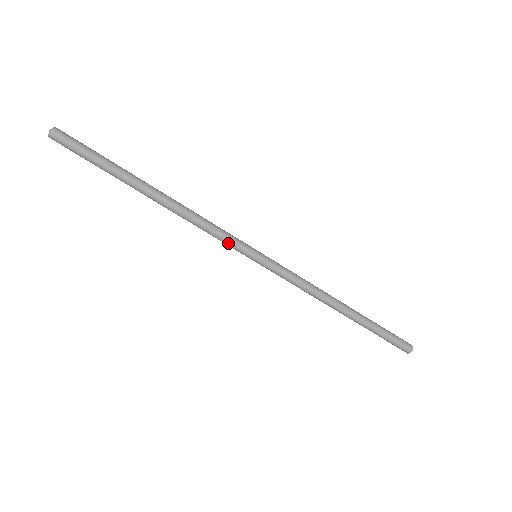
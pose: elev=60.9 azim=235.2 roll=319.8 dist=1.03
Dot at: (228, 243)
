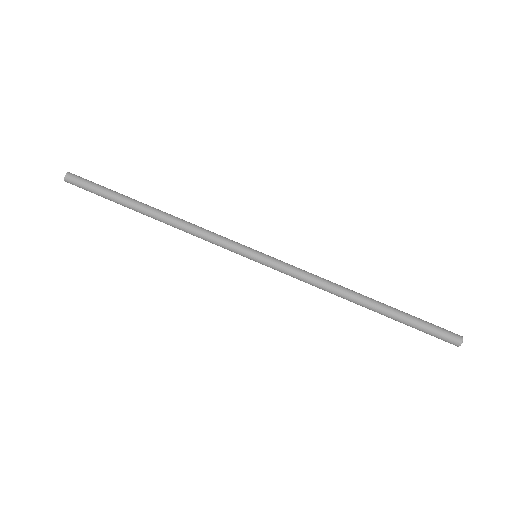
Dot at: (226, 243)
